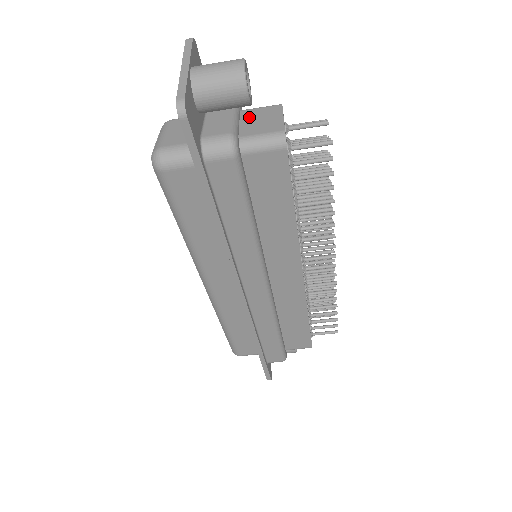
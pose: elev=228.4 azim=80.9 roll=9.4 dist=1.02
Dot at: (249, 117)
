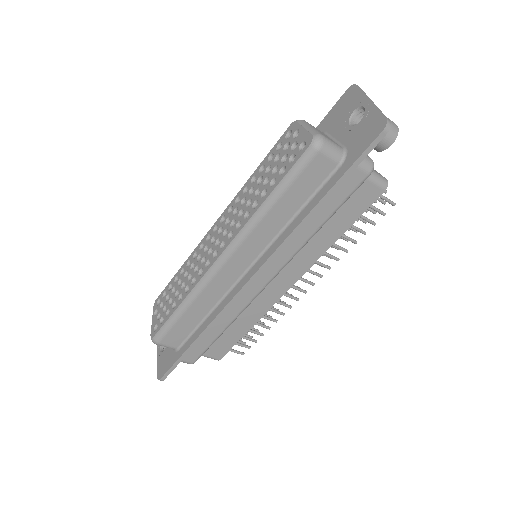
Dot at: occluded
